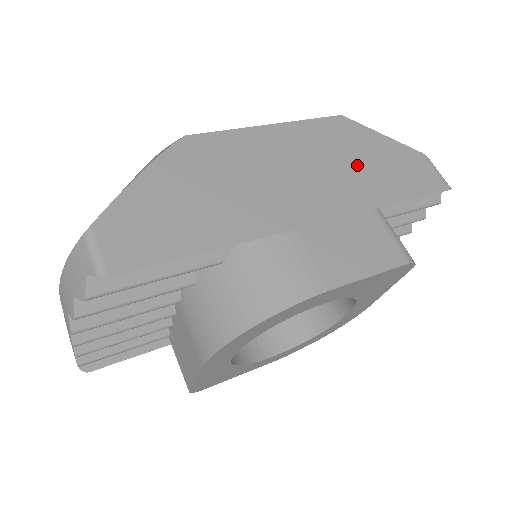
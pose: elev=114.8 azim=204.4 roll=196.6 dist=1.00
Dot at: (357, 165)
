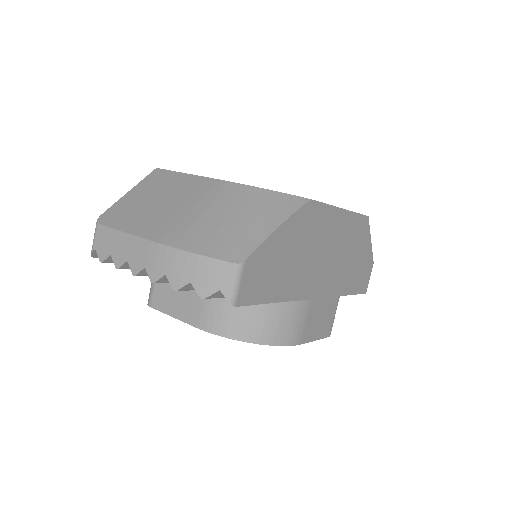
Dot at: (352, 261)
